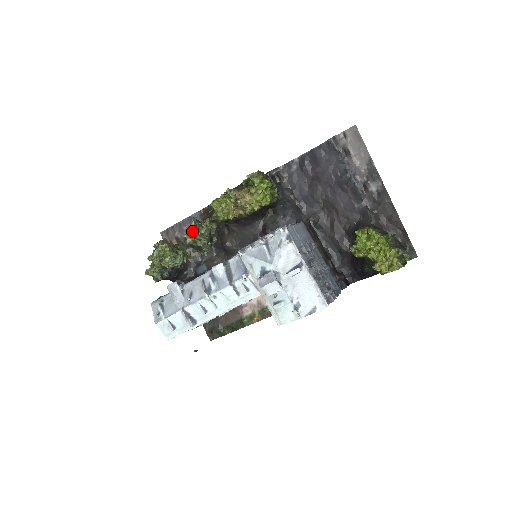
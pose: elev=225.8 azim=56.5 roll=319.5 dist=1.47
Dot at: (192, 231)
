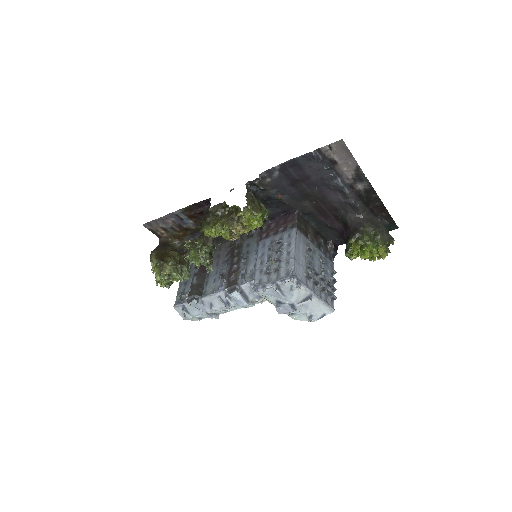
Dot at: (195, 262)
